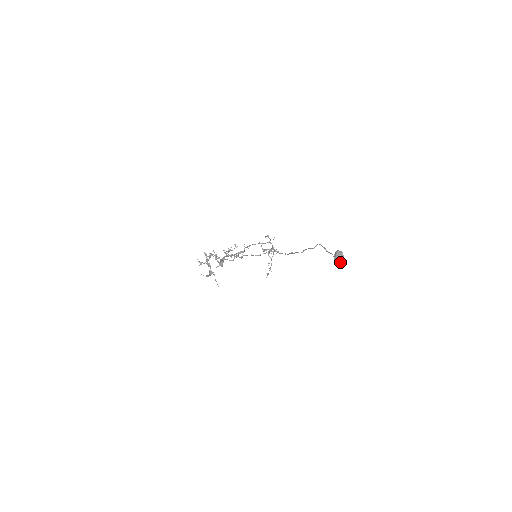
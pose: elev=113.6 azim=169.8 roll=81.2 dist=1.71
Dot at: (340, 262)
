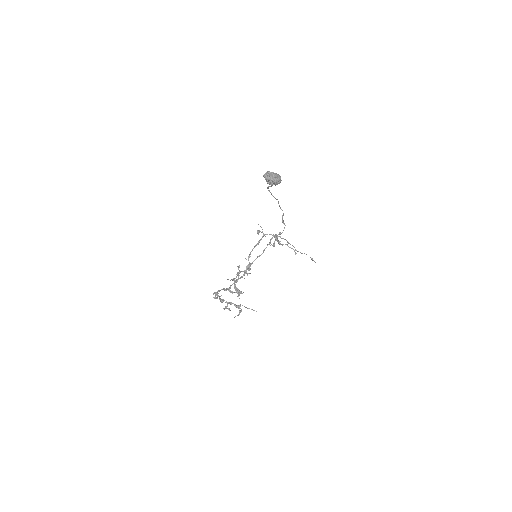
Dot at: (276, 181)
